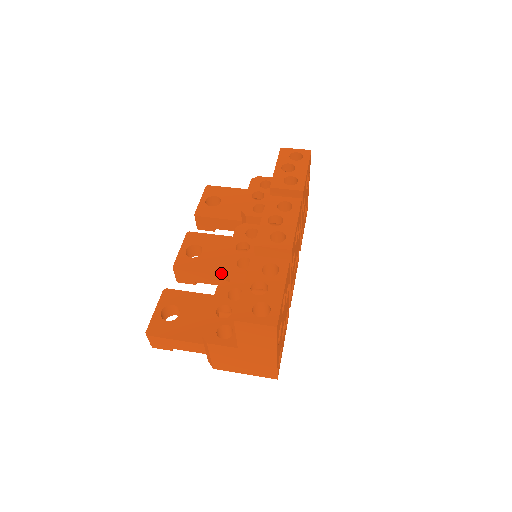
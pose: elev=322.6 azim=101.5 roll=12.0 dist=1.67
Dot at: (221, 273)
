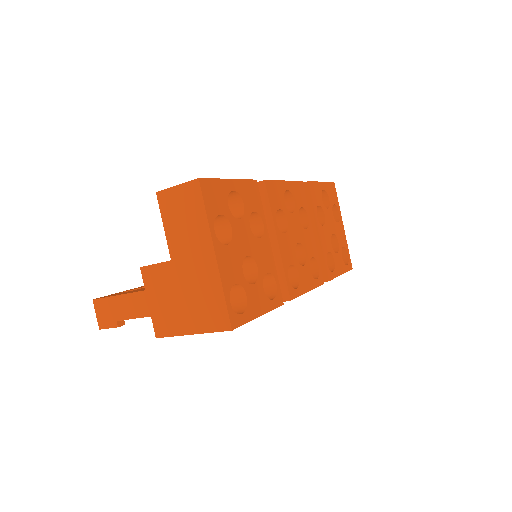
Dot at: occluded
